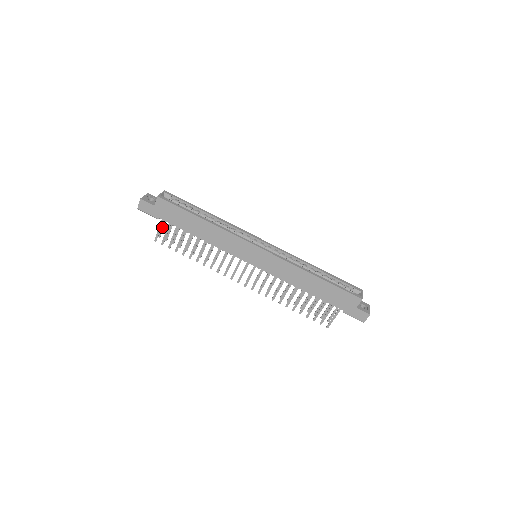
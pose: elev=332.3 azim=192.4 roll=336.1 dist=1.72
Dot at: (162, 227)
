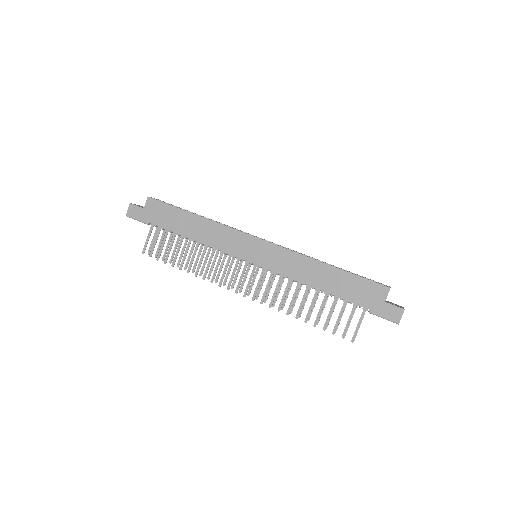
Dot at: (152, 241)
